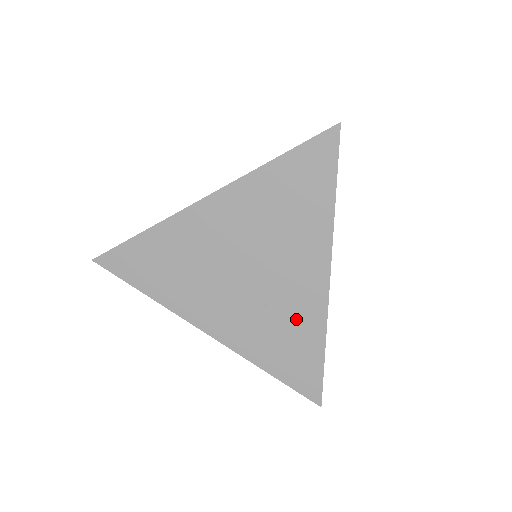
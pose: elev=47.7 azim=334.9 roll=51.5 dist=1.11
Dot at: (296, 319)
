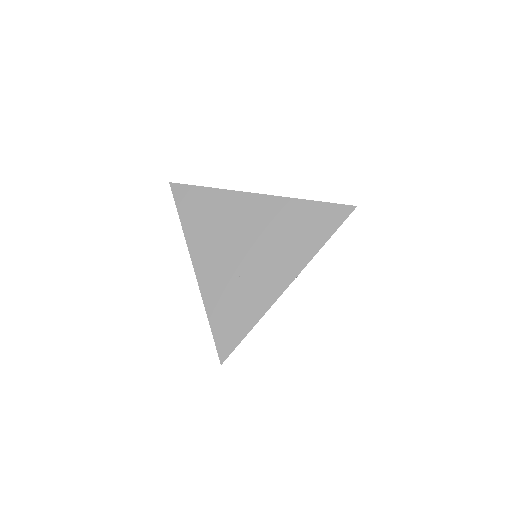
Dot at: (251, 297)
